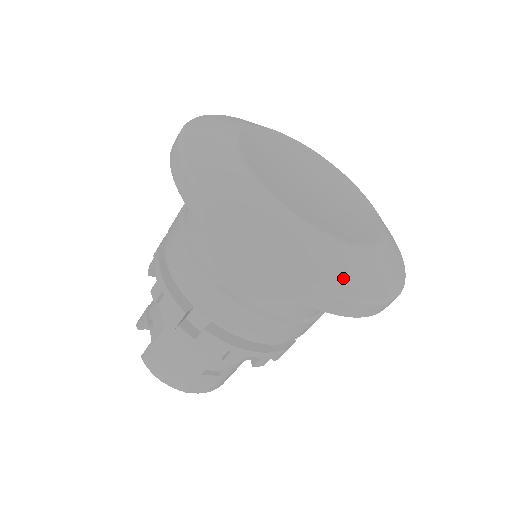
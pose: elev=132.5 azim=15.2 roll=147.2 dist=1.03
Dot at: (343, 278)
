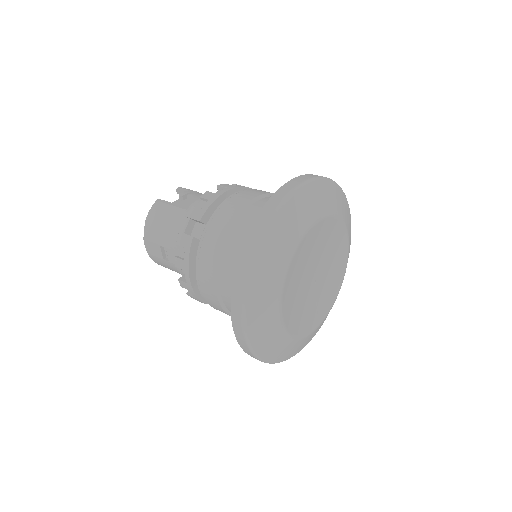
Dot at: (256, 315)
